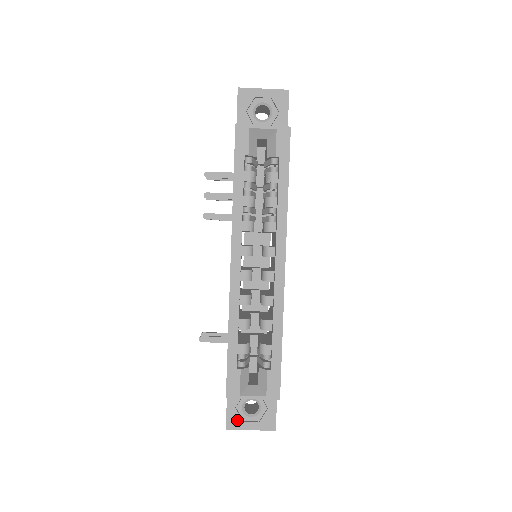
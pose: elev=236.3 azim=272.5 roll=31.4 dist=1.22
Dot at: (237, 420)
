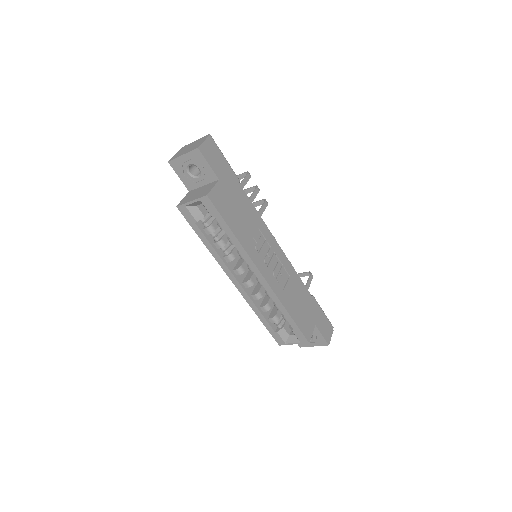
Dot at: occluded
